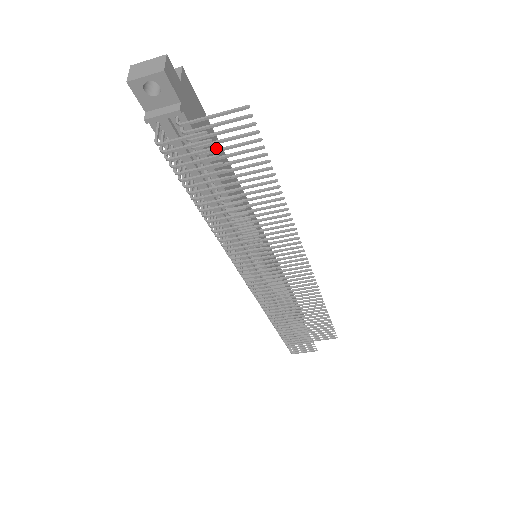
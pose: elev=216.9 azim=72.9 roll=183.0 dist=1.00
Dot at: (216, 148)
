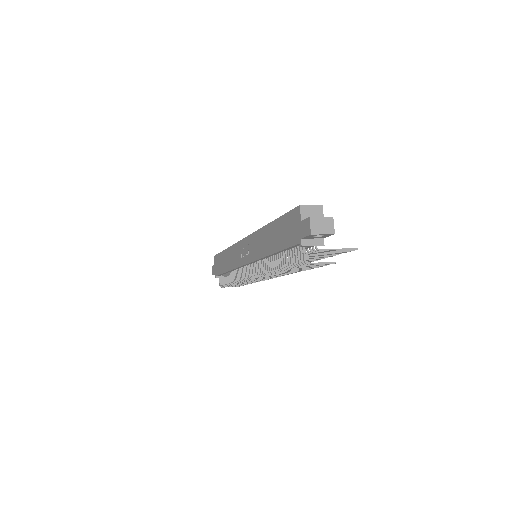
Dot at: occluded
